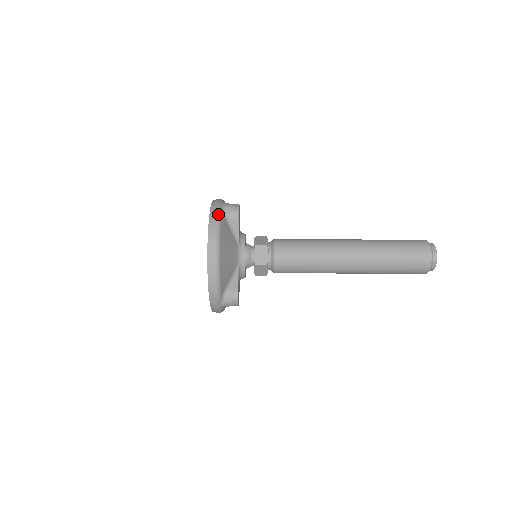
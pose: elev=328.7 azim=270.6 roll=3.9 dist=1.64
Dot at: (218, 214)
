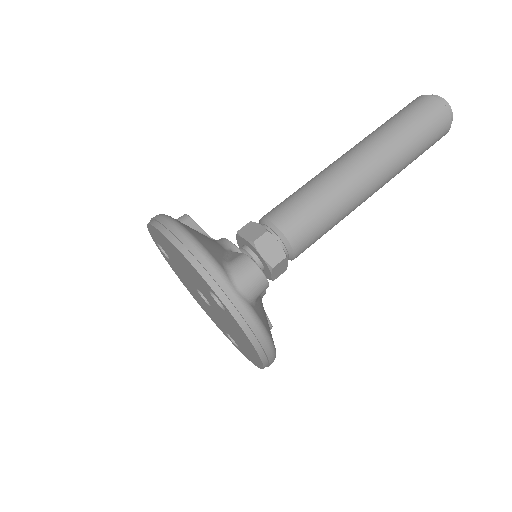
Dot at: (256, 322)
